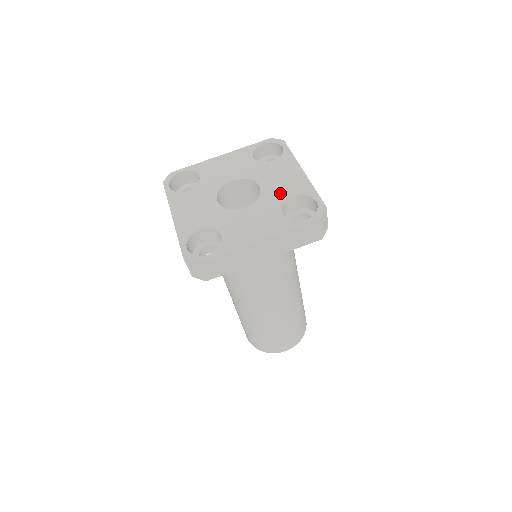
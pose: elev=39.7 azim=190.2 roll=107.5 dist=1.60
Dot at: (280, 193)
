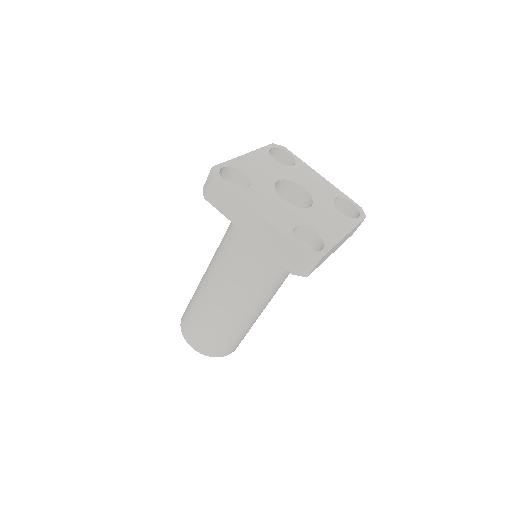
Dot at: (324, 195)
